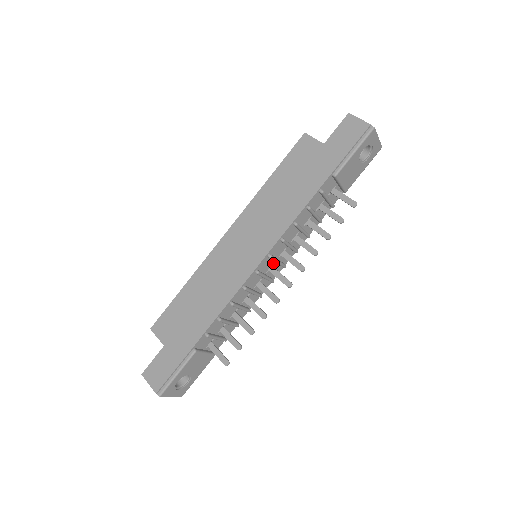
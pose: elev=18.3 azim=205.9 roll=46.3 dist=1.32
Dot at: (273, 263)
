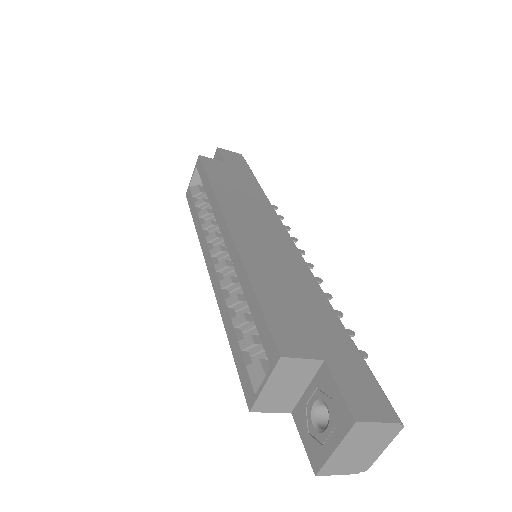
Dot at: occluded
